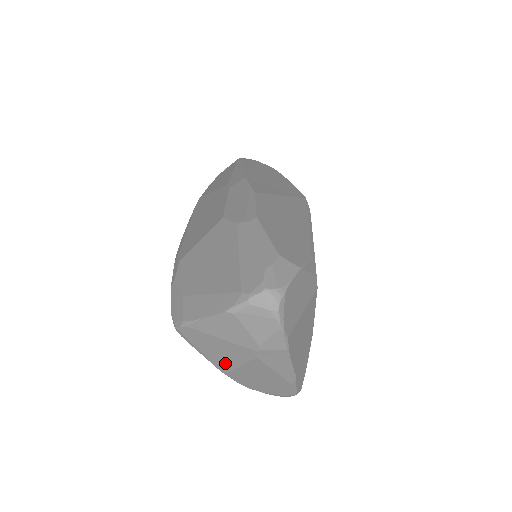
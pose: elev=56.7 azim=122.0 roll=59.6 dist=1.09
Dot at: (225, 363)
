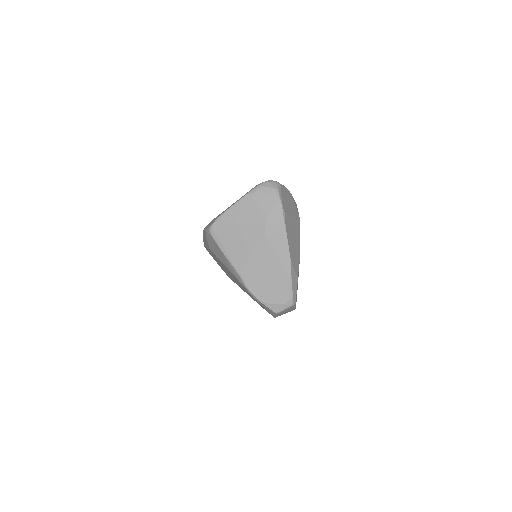
Dot at: (241, 256)
